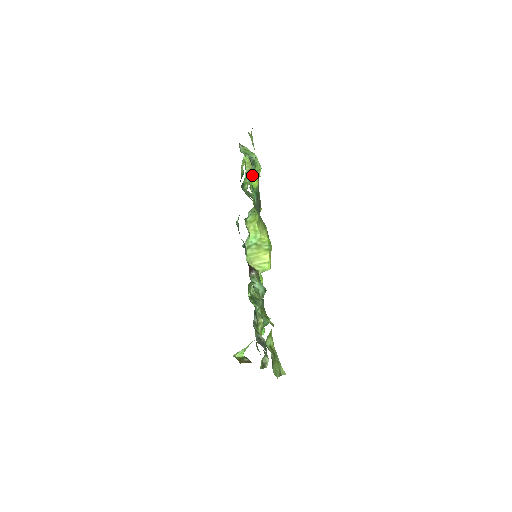
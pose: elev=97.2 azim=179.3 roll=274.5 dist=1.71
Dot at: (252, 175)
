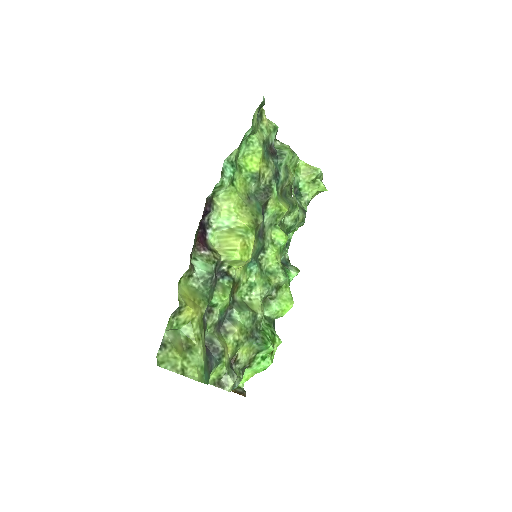
Dot at: (248, 156)
